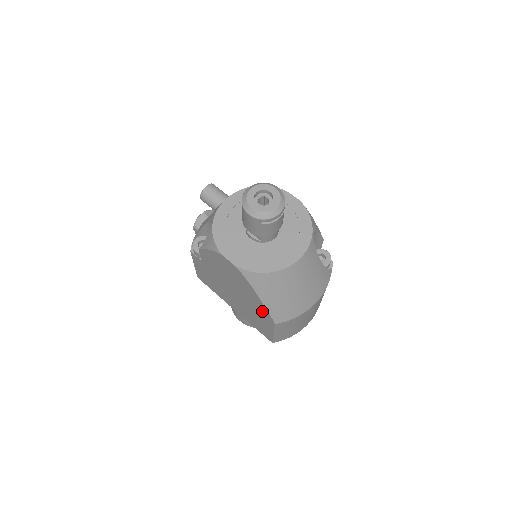
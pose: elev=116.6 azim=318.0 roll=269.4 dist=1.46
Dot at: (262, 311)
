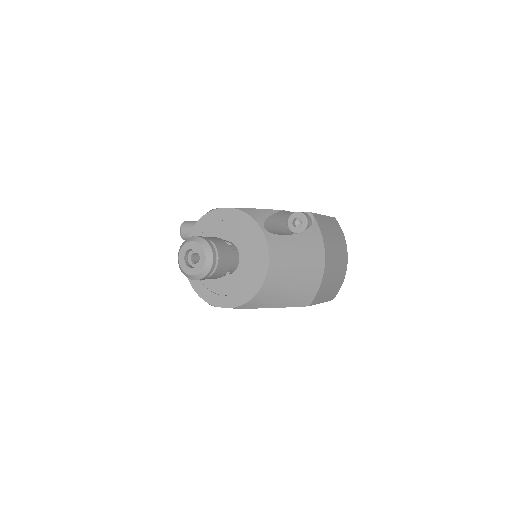
Dot at: occluded
